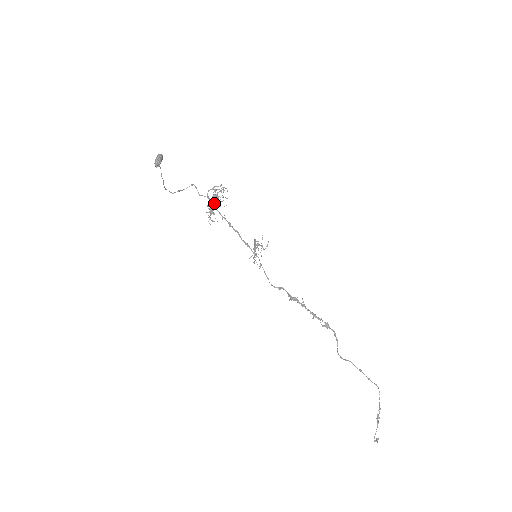
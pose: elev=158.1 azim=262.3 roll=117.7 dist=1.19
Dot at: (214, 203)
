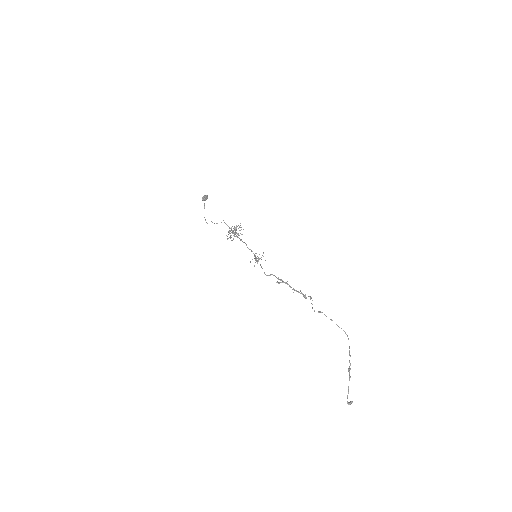
Dot at: (233, 228)
